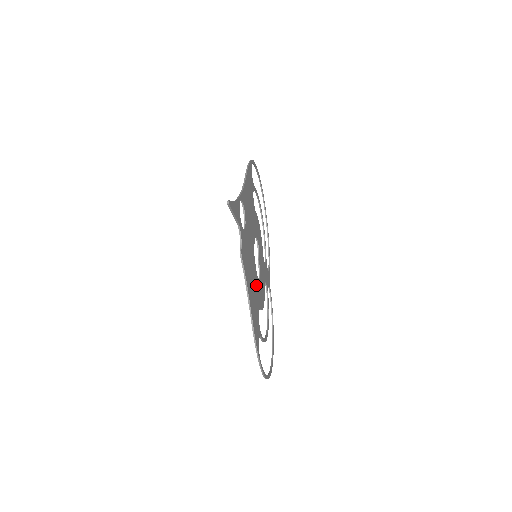
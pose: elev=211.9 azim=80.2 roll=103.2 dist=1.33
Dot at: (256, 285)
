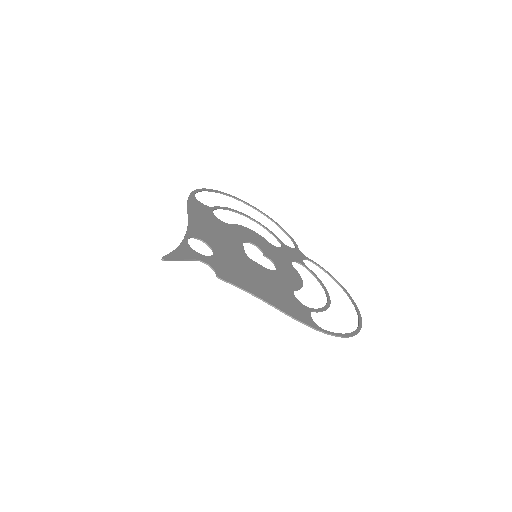
Dot at: (272, 278)
